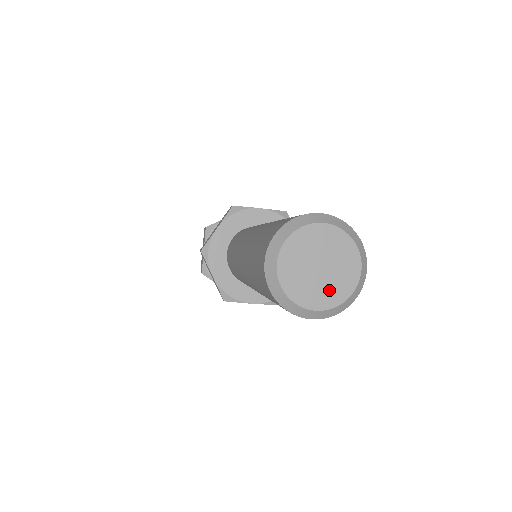
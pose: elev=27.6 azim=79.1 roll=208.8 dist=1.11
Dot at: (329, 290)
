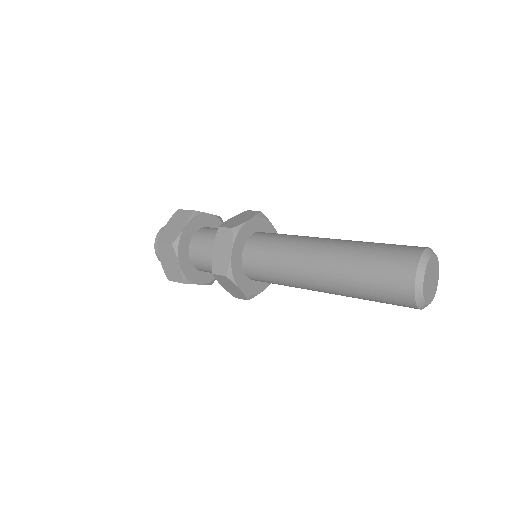
Dot at: (434, 288)
